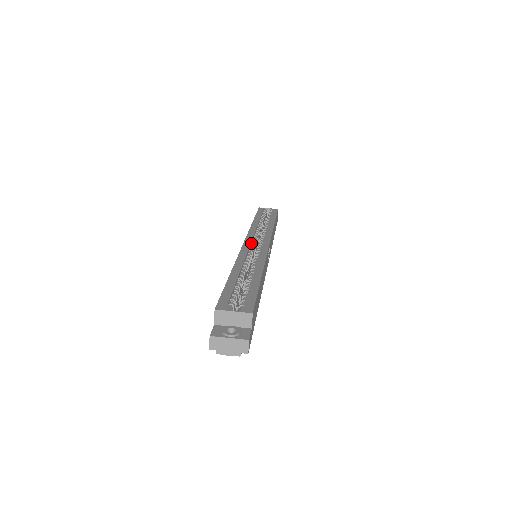
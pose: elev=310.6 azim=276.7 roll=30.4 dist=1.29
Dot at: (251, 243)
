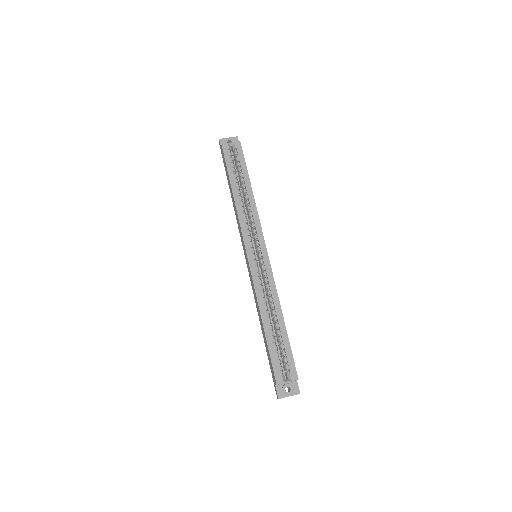
Dot at: (252, 252)
